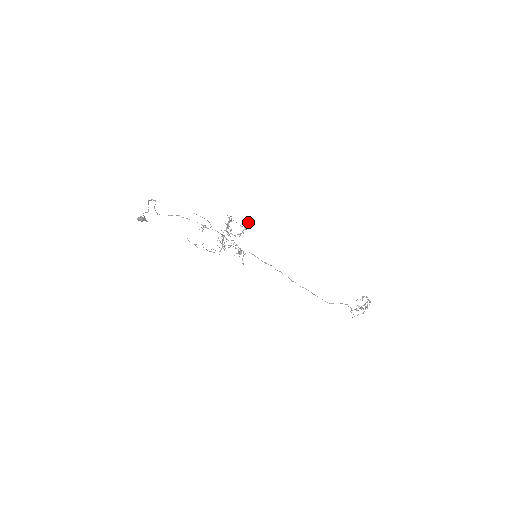
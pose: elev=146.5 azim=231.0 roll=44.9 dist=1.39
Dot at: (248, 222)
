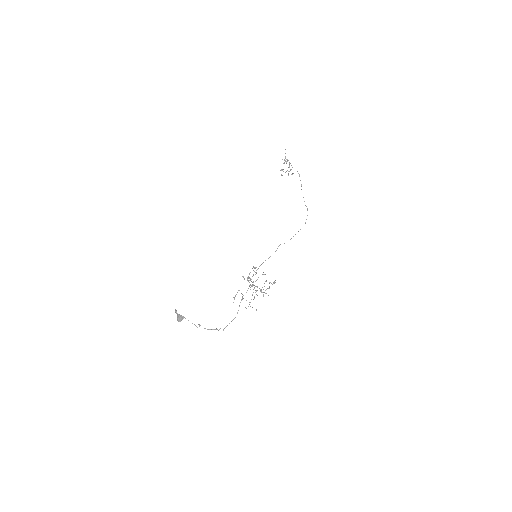
Dot at: (275, 282)
